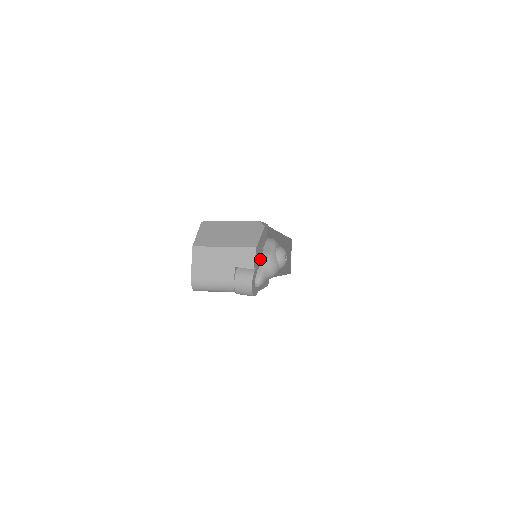
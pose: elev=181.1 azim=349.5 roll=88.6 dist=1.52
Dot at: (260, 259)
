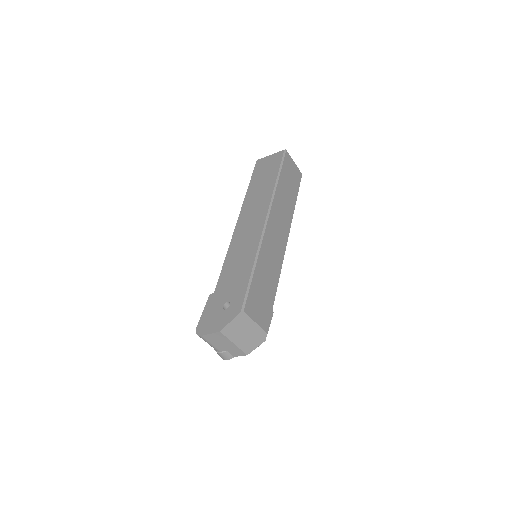
Dot at: occluded
